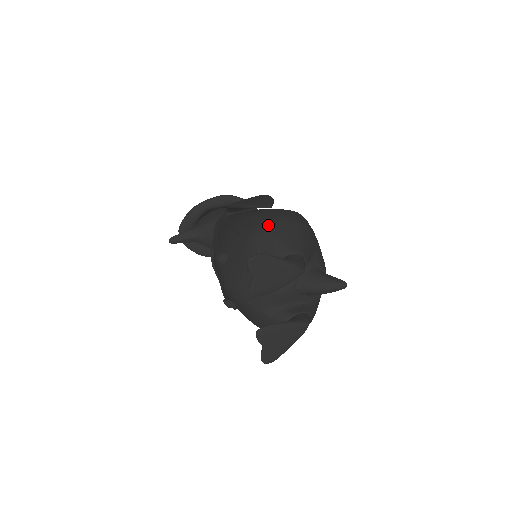
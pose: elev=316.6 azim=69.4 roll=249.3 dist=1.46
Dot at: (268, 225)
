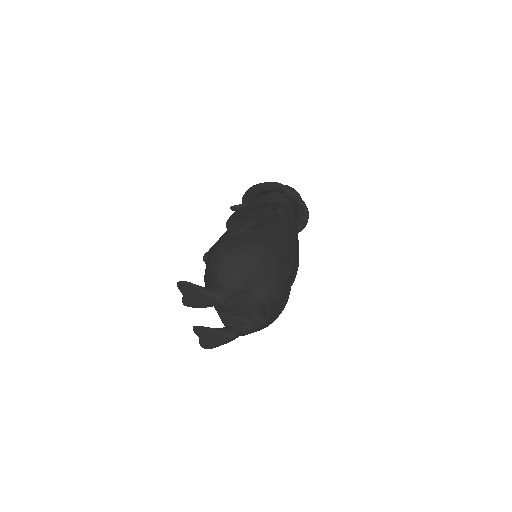
Dot at: (221, 253)
